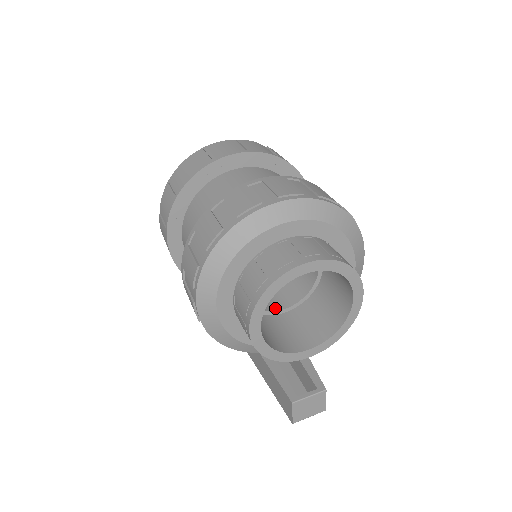
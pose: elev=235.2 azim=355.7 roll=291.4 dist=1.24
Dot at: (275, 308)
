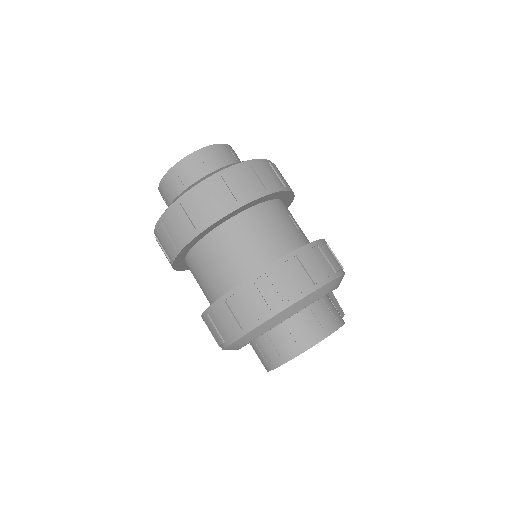
Dot at: occluded
